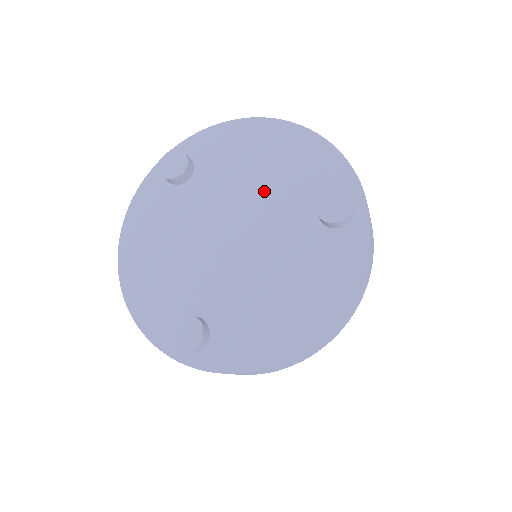
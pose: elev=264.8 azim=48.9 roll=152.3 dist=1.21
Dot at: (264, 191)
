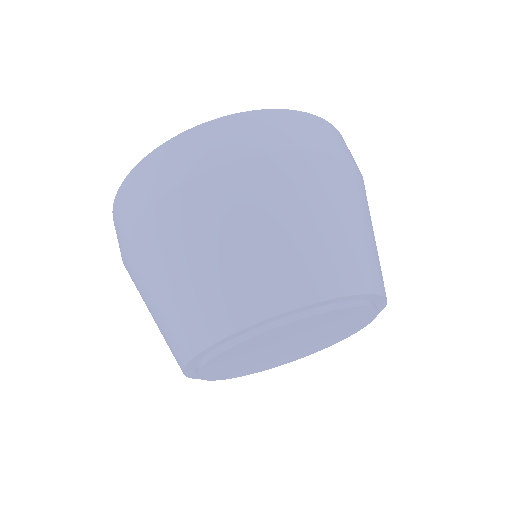
Dot at: occluded
